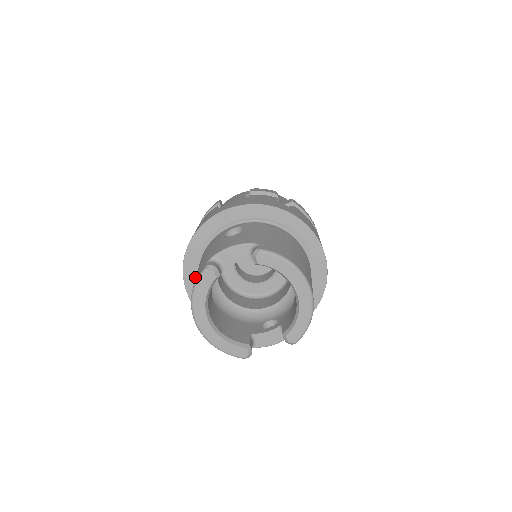
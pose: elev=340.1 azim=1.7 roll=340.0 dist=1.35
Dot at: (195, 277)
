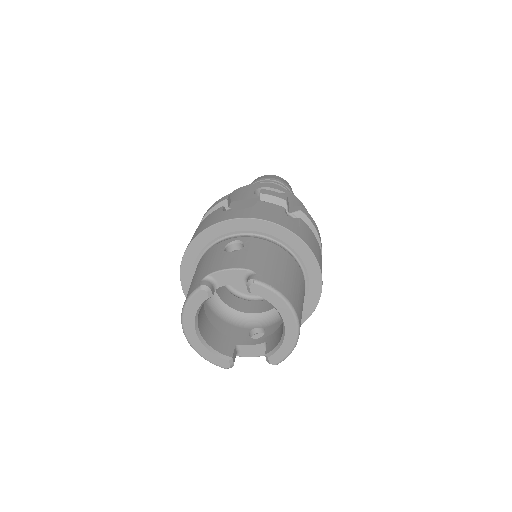
Dot at: (191, 275)
